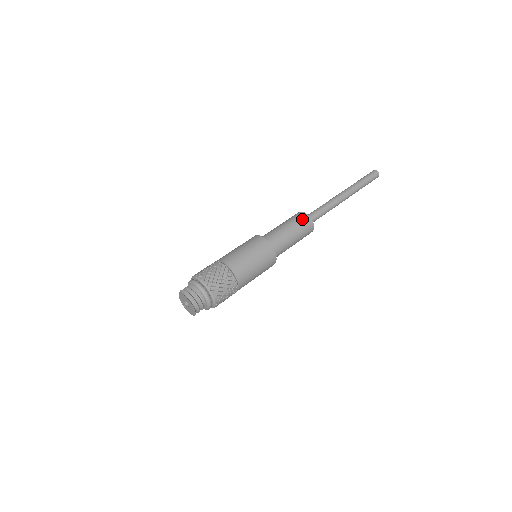
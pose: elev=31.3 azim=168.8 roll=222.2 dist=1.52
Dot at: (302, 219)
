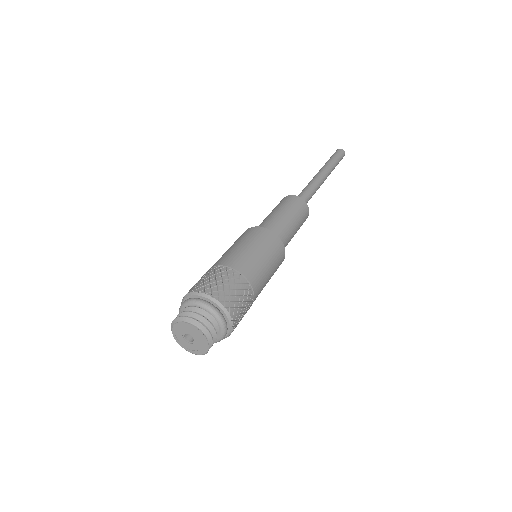
Dot at: (296, 202)
